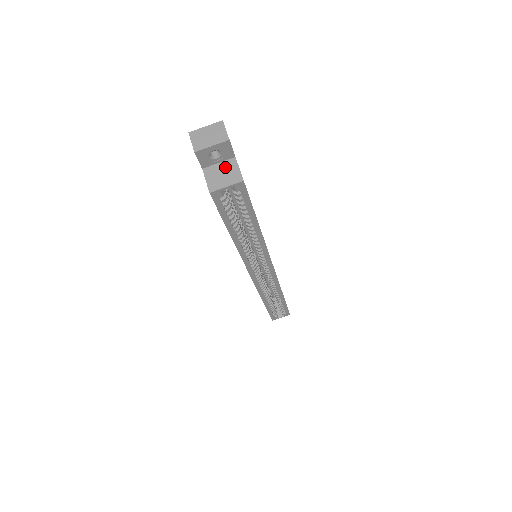
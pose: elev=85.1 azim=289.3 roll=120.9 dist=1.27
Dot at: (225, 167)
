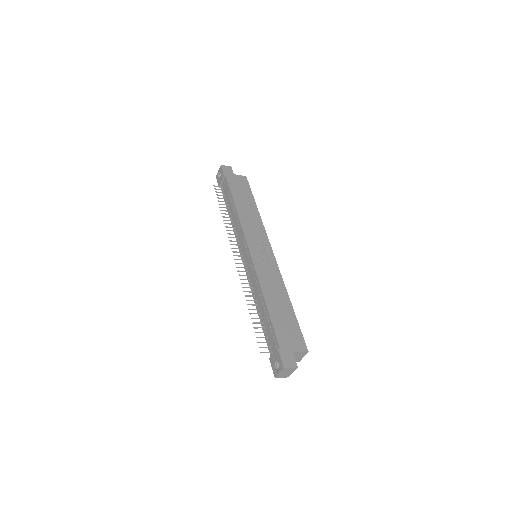
Dot at: (294, 356)
